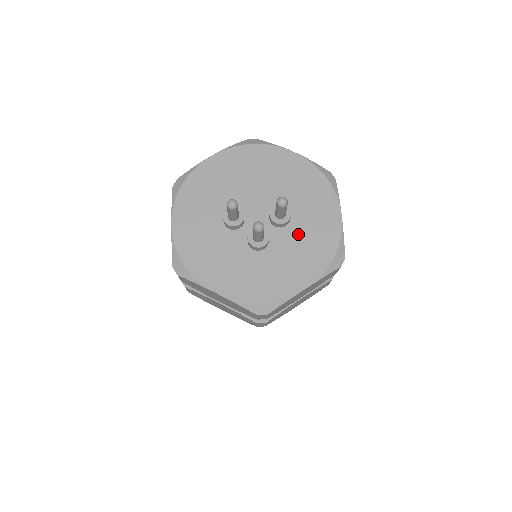
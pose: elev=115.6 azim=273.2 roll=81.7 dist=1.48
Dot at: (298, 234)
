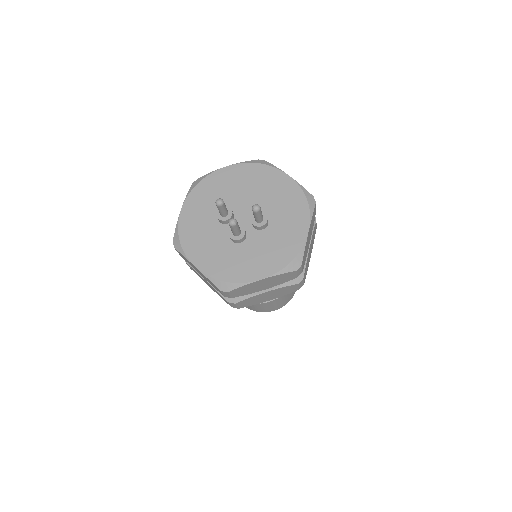
Dot at: (270, 238)
